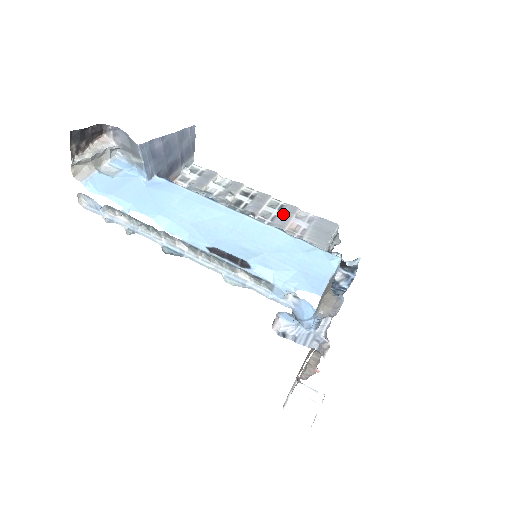
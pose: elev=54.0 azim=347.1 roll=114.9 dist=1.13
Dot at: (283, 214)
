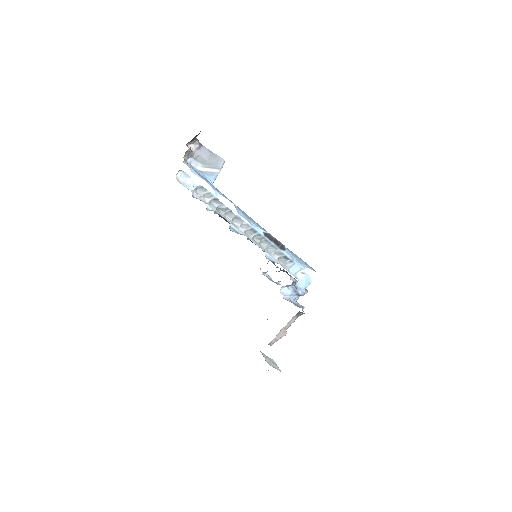
Dot at: occluded
